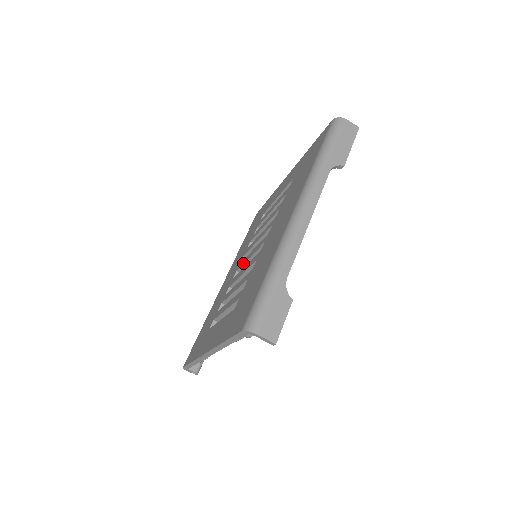
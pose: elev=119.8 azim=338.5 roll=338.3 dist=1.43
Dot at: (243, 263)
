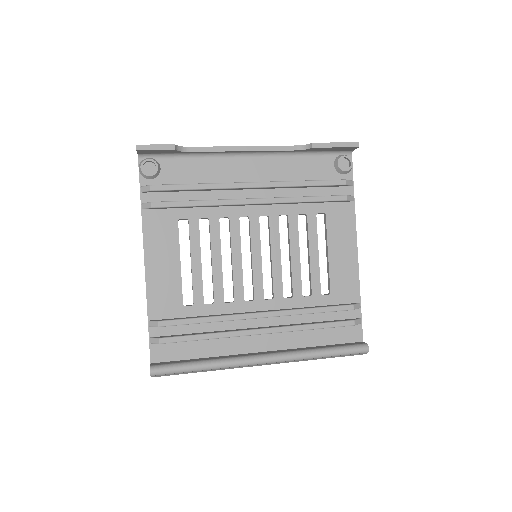
Dot at: (253, 278)
